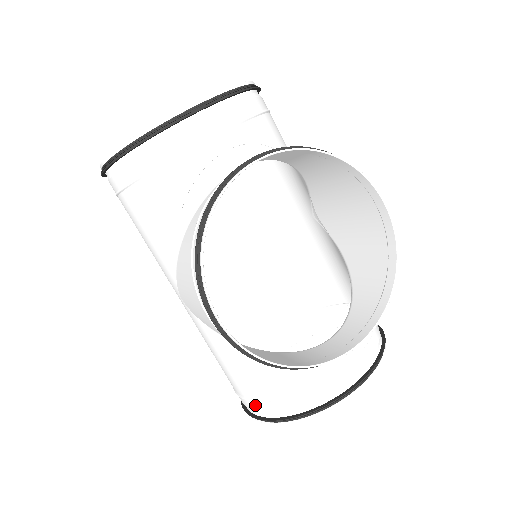
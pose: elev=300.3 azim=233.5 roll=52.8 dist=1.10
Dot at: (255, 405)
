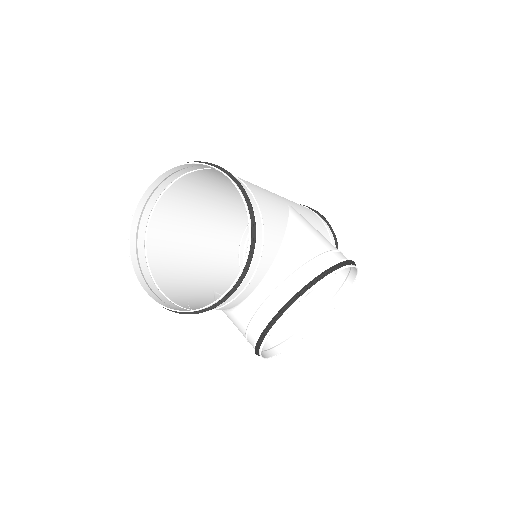
Dot at: occluded
